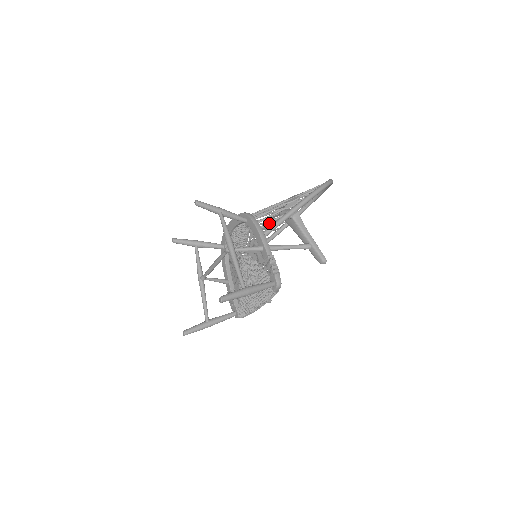
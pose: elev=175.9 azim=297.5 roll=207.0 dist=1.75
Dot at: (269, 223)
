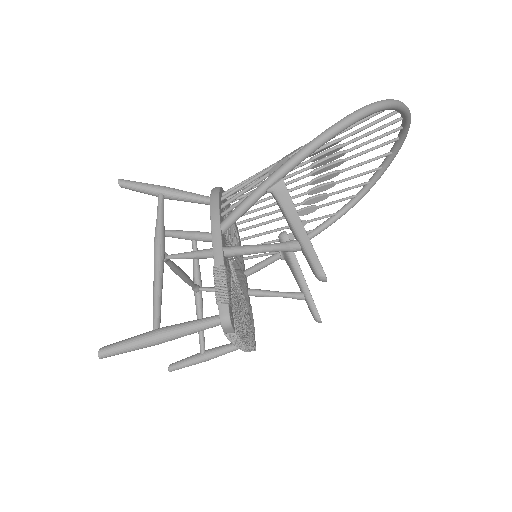
Dot at: (237, 204)
